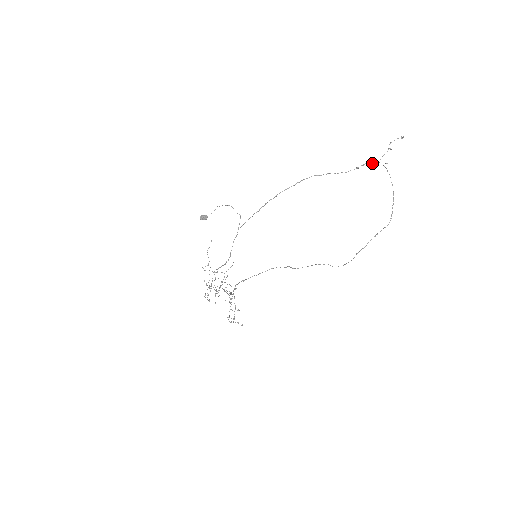
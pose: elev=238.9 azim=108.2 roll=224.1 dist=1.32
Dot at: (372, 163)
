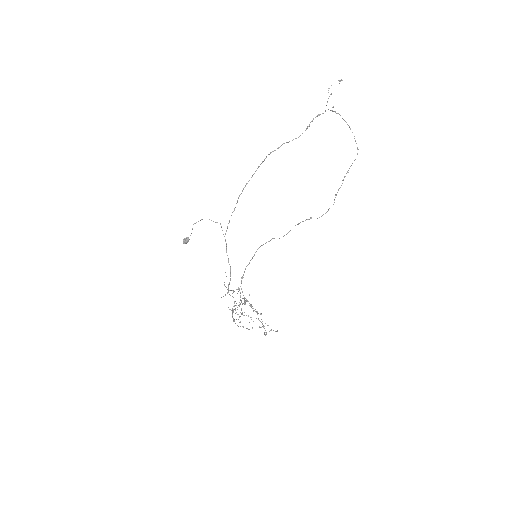
Dot at: (319, 115)
